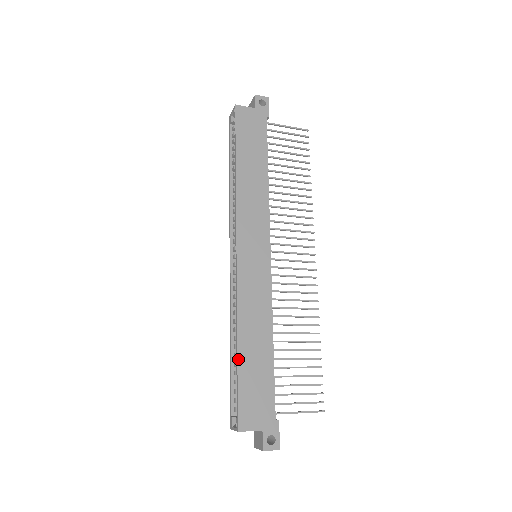
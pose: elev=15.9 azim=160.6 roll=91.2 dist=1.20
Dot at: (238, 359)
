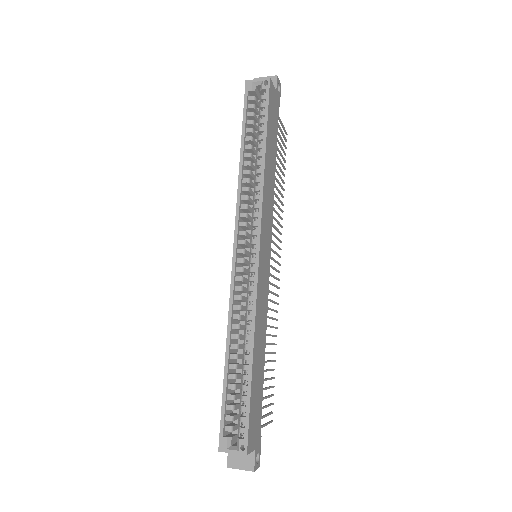
Dot at: (252, 373)
